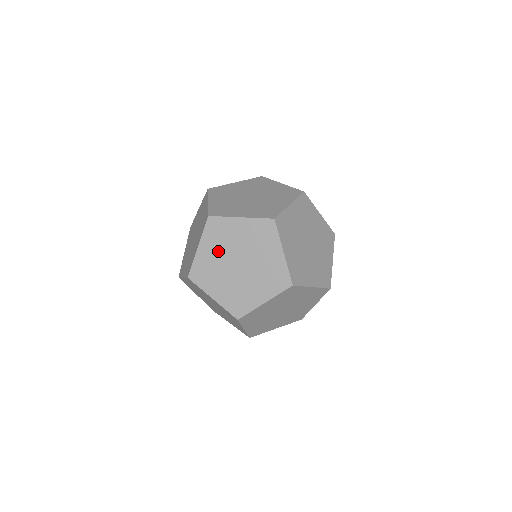
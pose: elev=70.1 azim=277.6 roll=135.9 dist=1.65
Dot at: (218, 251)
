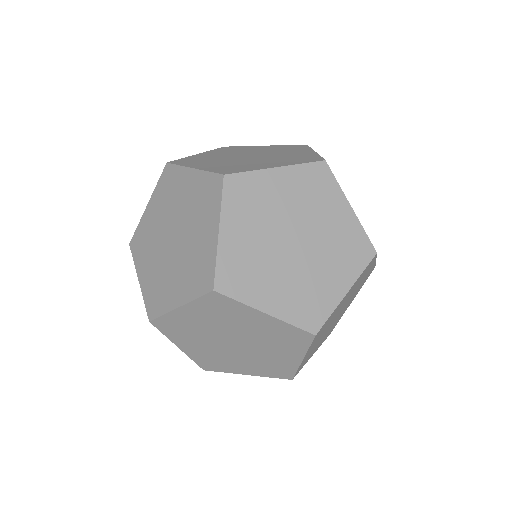
Dot at: (152, 257)
